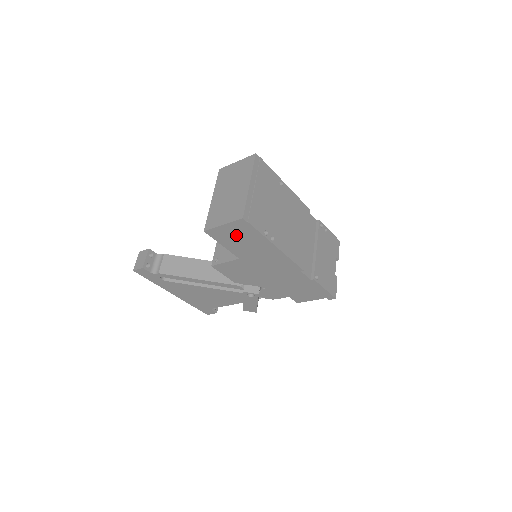
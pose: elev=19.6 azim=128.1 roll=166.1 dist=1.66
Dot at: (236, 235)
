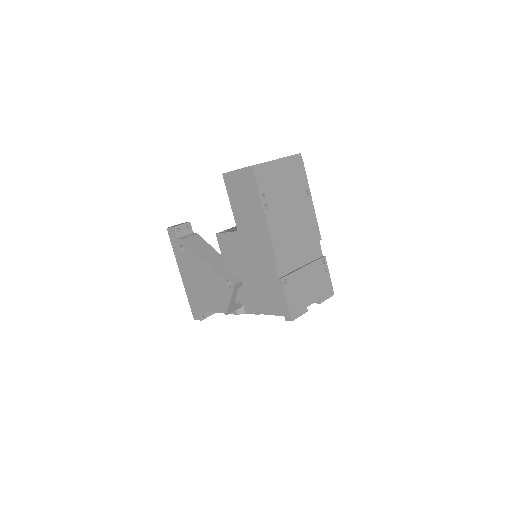
Dot at: (242, 187)
